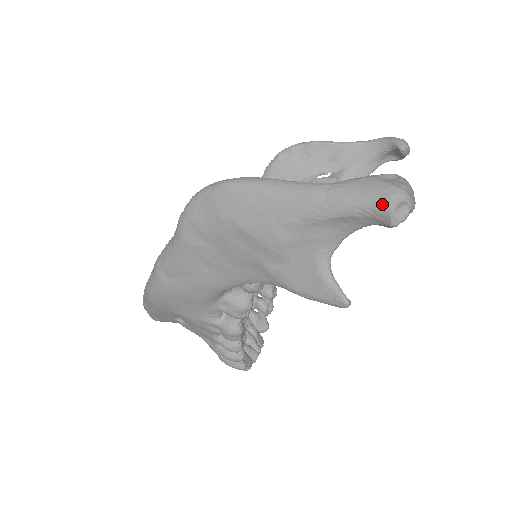
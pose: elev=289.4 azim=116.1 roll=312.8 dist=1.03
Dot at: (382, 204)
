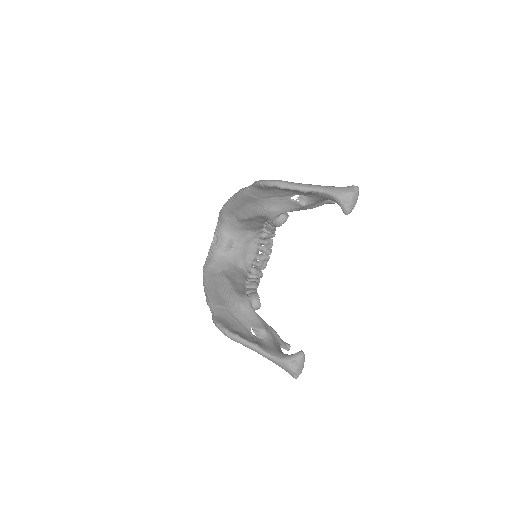
Dot at: occluded
